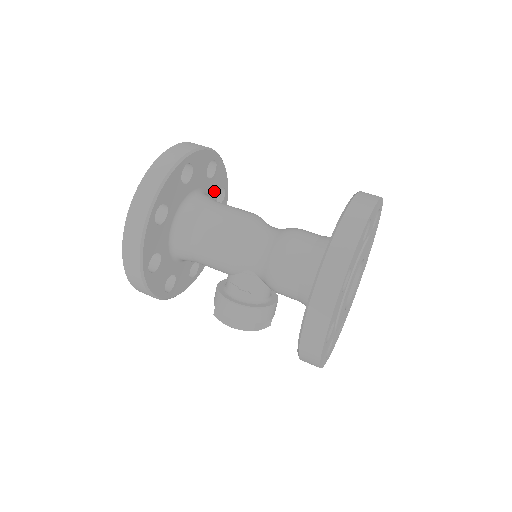
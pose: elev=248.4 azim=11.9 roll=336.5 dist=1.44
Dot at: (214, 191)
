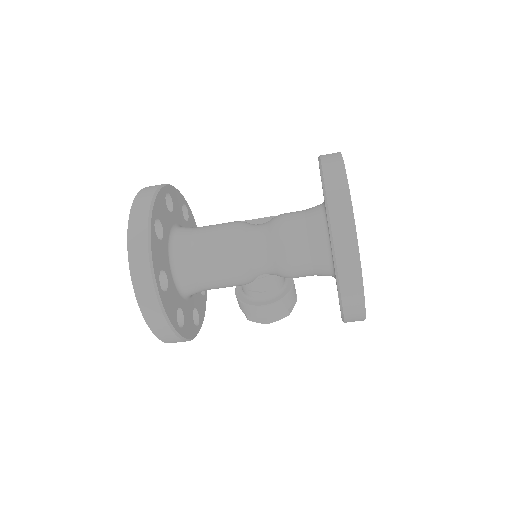
Dot at: (180, 215)
